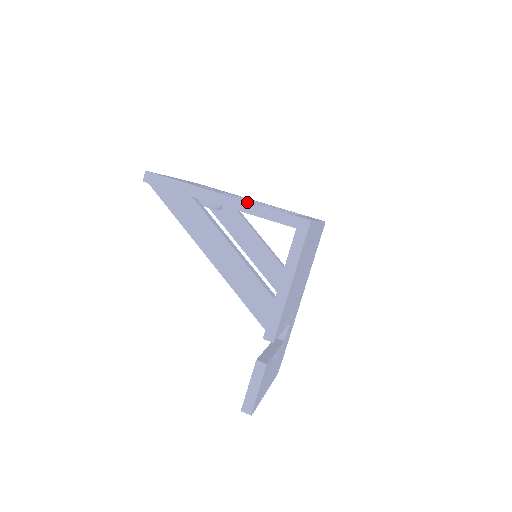
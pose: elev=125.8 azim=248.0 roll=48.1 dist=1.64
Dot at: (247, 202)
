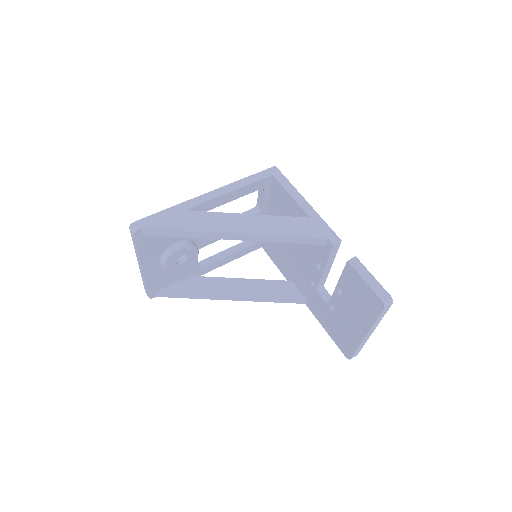
Dot at: (227, 185)
